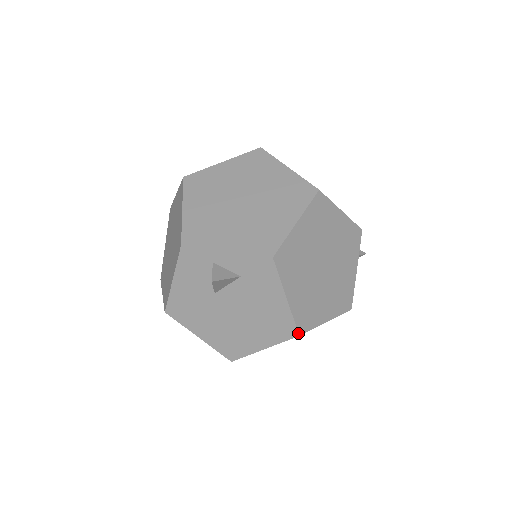
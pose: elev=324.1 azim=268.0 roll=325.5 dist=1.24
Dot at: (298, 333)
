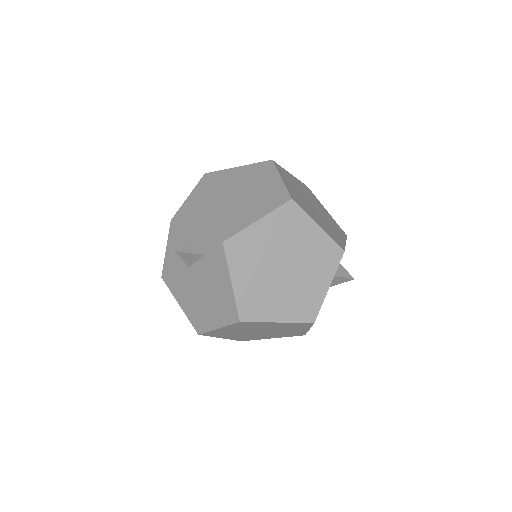
Dot at: (239, 319)
